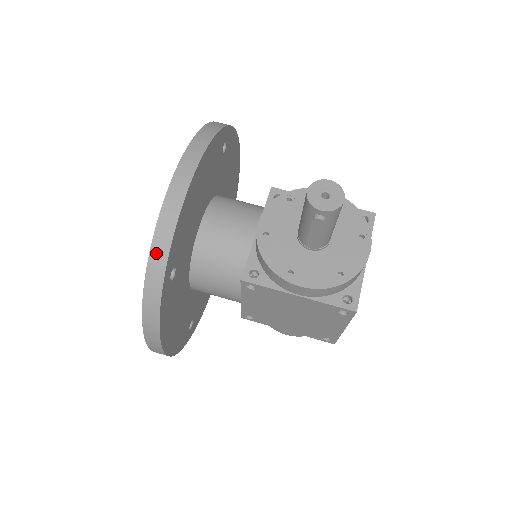
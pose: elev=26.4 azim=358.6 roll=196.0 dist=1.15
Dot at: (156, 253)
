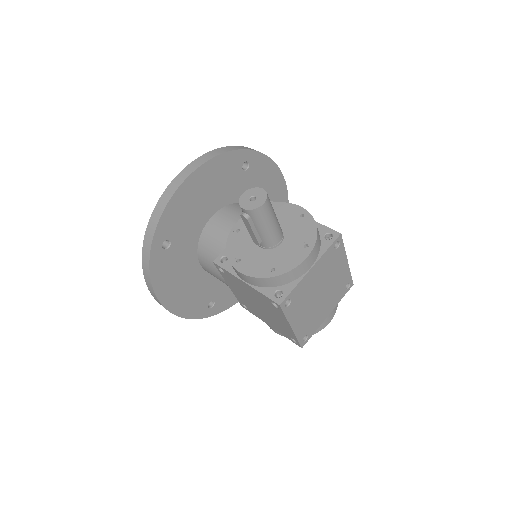
Dot at: (151, 224)
